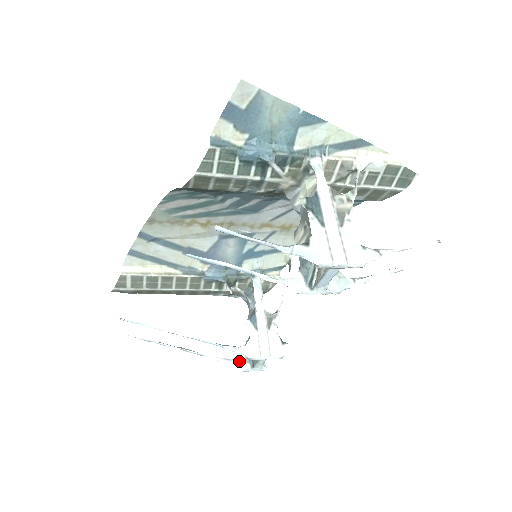
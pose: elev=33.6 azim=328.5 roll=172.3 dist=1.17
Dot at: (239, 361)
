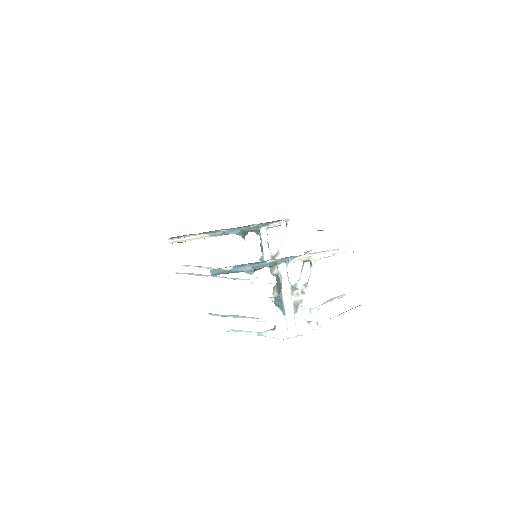
Dot at: (256, 272)
